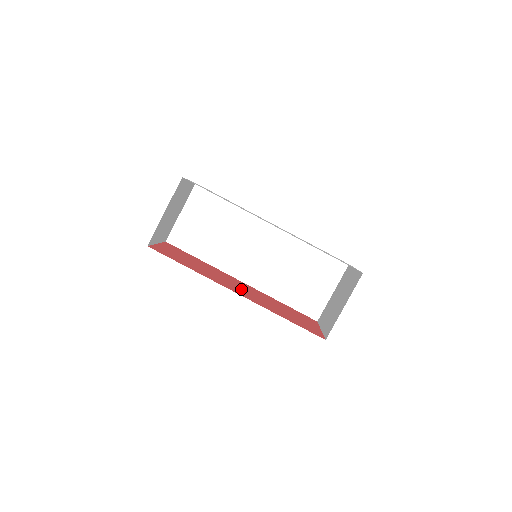
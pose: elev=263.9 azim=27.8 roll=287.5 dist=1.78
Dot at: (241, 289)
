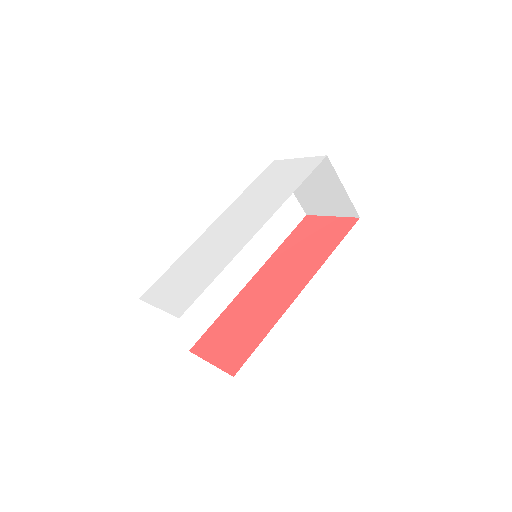
Dot at: (282, 283)
